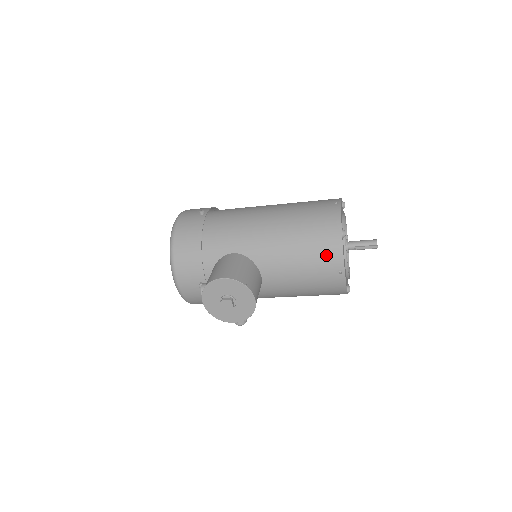
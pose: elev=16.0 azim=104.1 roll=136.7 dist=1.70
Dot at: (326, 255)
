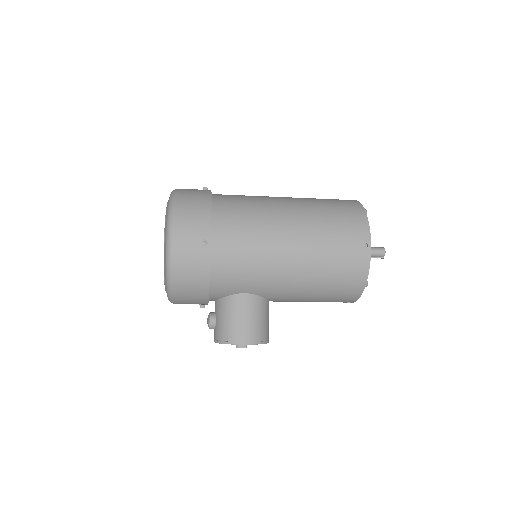
Dot at: (342, 299)
